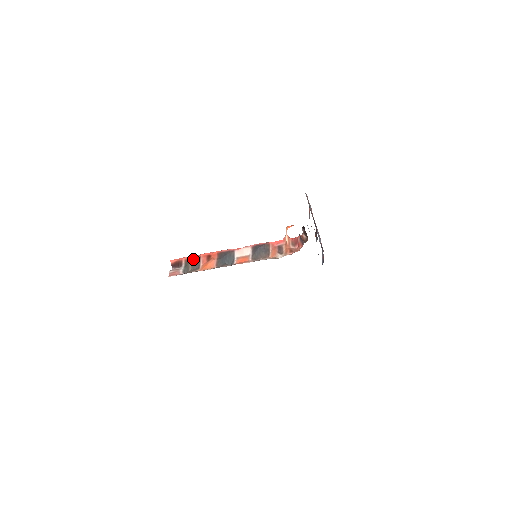
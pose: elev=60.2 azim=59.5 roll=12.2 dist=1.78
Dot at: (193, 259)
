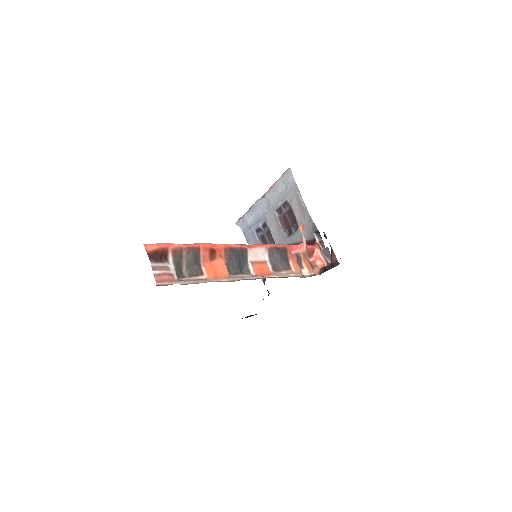
Dot at: (190, 252)
